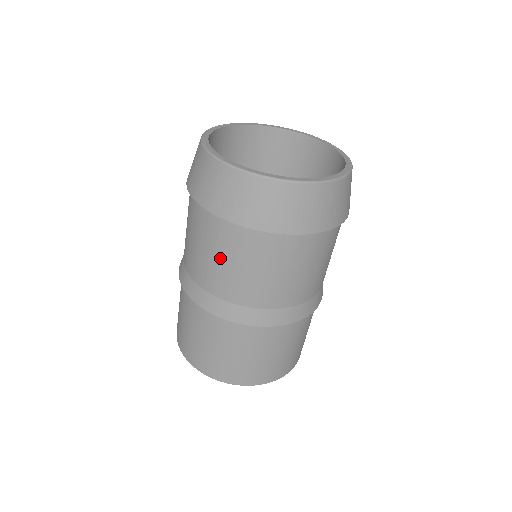
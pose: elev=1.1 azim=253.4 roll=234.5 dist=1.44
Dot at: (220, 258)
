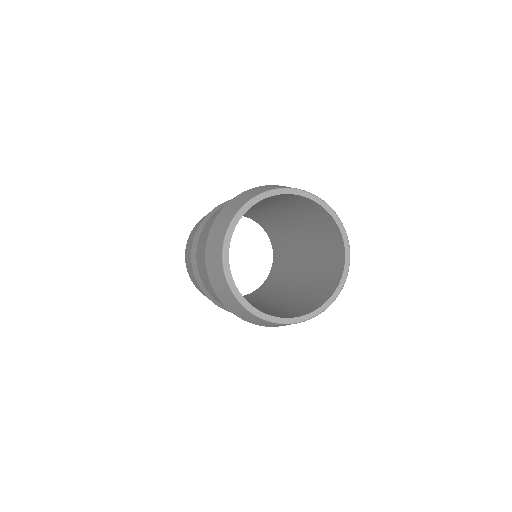
Dot at: occluded
